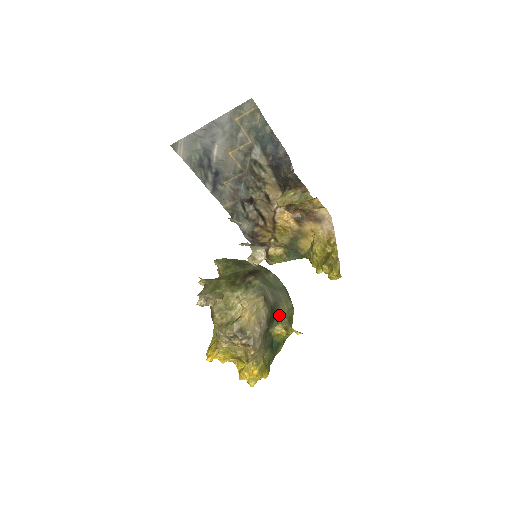
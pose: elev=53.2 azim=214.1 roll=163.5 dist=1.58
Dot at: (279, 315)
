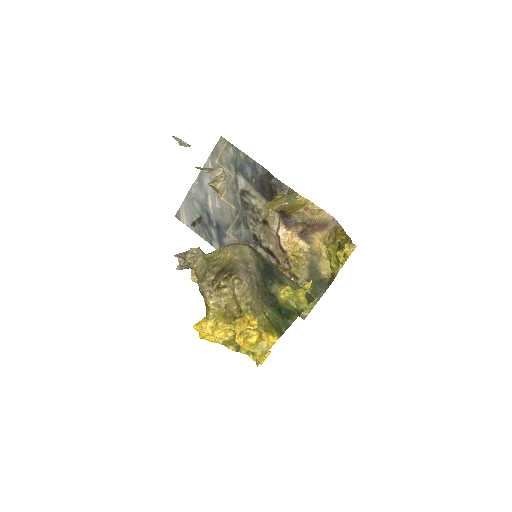
Dot at: (282, 280)
